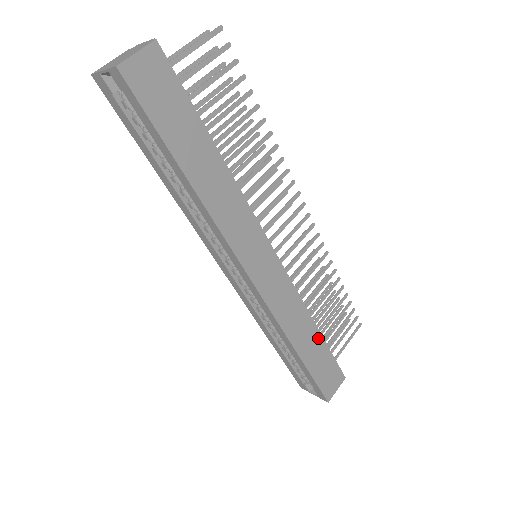
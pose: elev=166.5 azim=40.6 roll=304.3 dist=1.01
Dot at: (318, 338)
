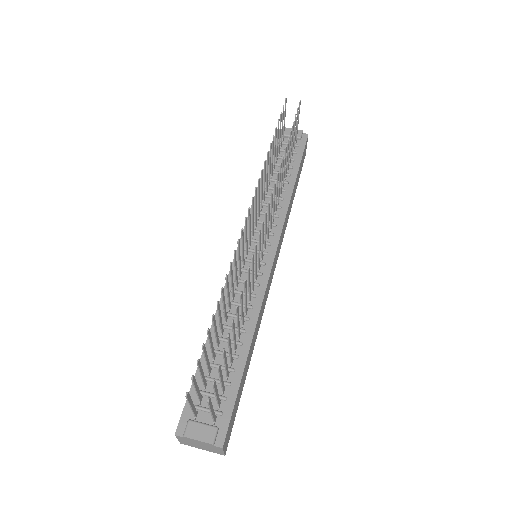
Dot at: (296, 181)
